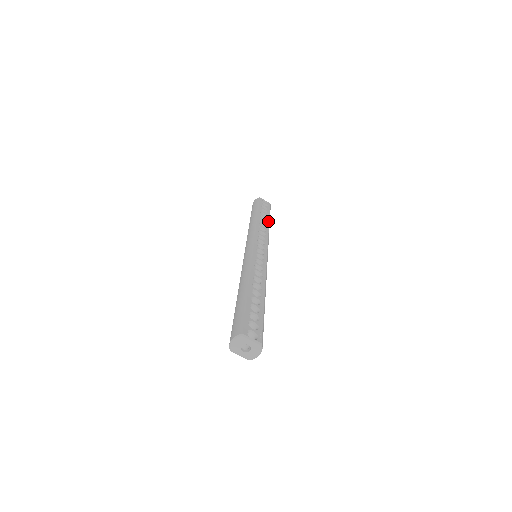
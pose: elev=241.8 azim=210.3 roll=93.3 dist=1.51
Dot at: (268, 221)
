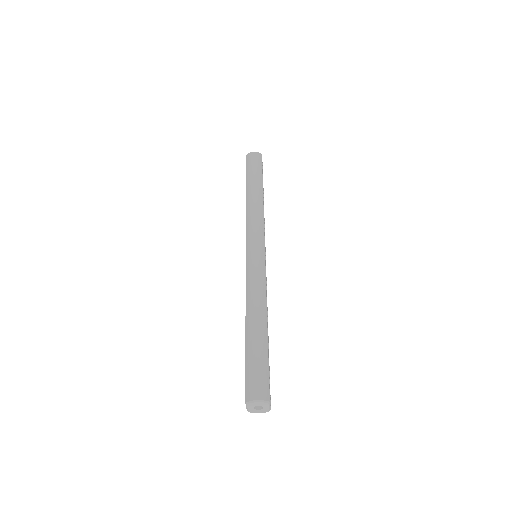
Dot at: occluded
